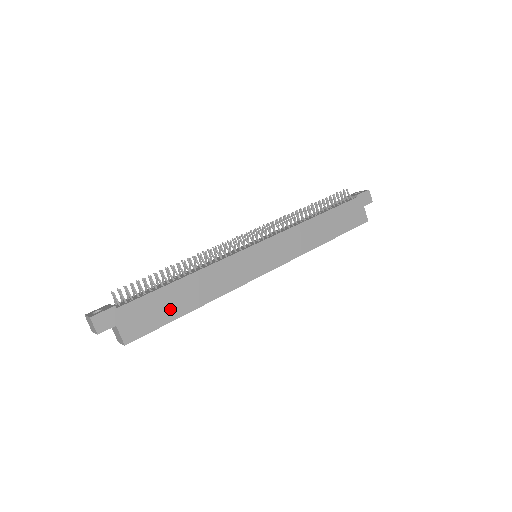
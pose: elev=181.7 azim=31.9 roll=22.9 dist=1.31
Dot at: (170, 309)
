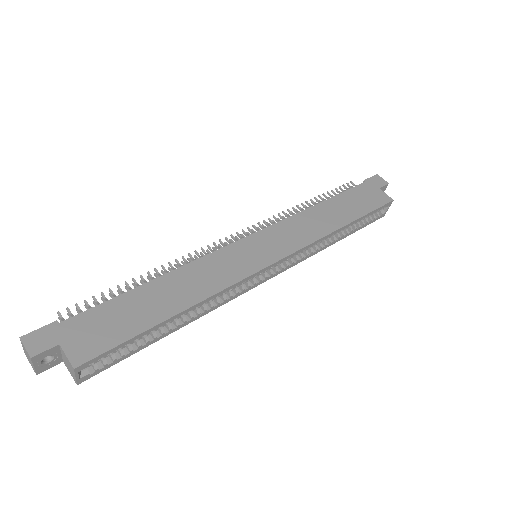
Dot at: (139, 317)
